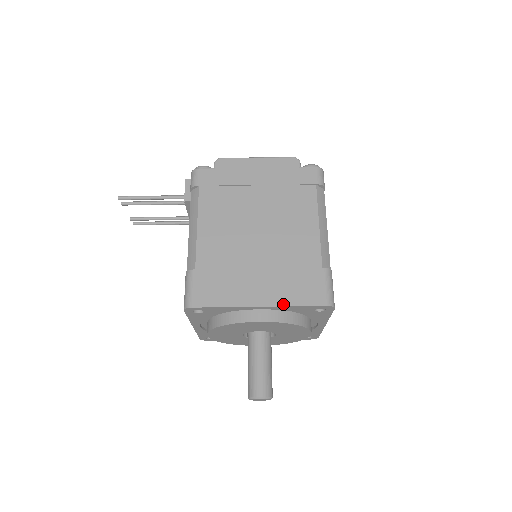
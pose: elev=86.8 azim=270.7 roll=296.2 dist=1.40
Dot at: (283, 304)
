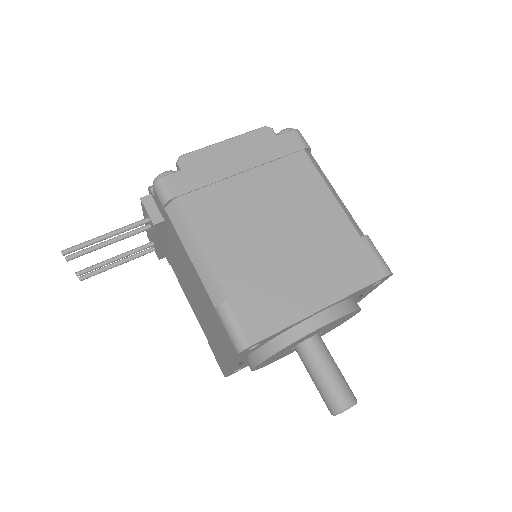
Dot at: (345, 294)
